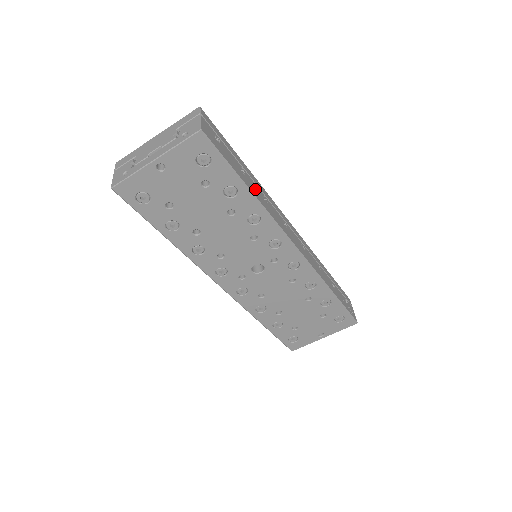
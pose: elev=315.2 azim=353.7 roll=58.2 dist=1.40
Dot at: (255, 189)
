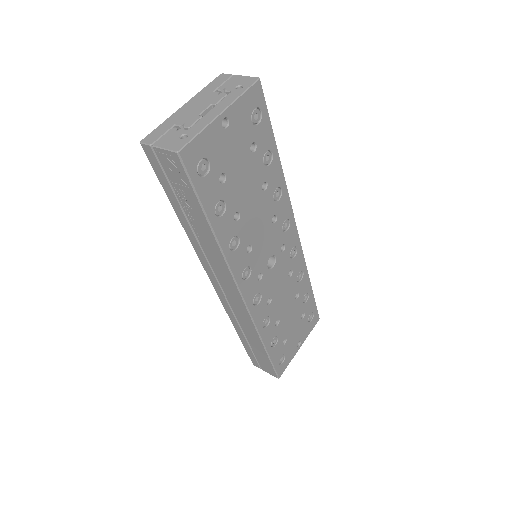
Dot at: occluded
